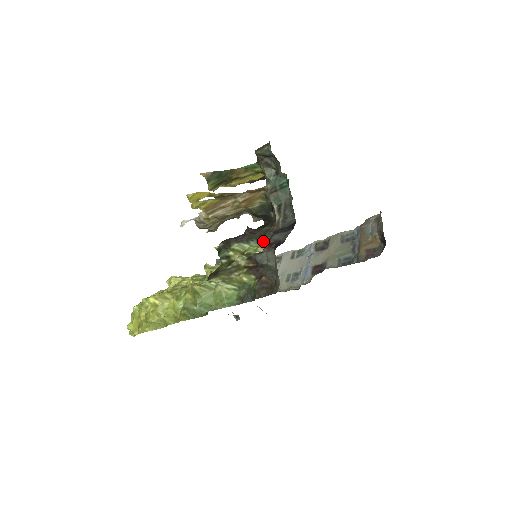
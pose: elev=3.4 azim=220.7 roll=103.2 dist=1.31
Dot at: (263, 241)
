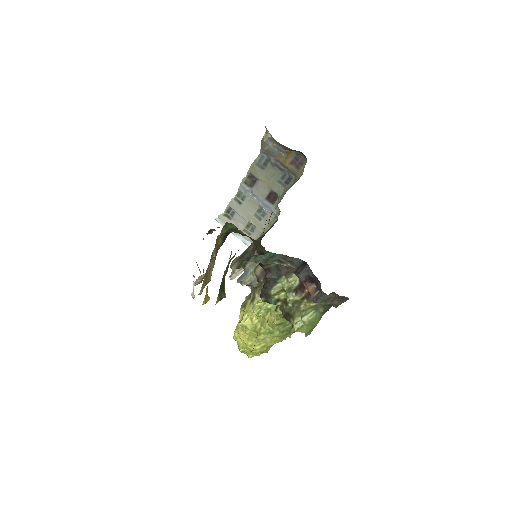
Dot at: (286, 275)
